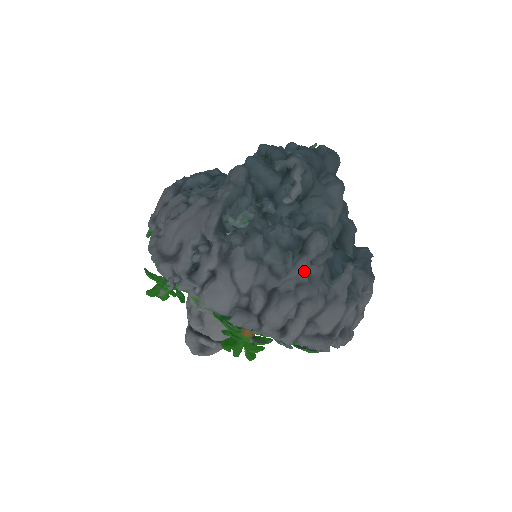
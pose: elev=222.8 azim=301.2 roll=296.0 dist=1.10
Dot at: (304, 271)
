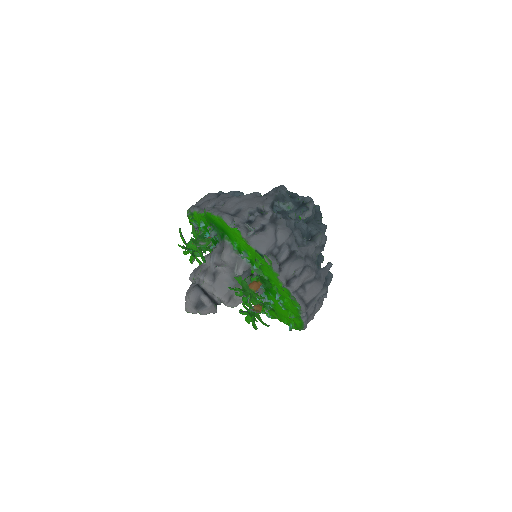
Dot at: (312, 249)
